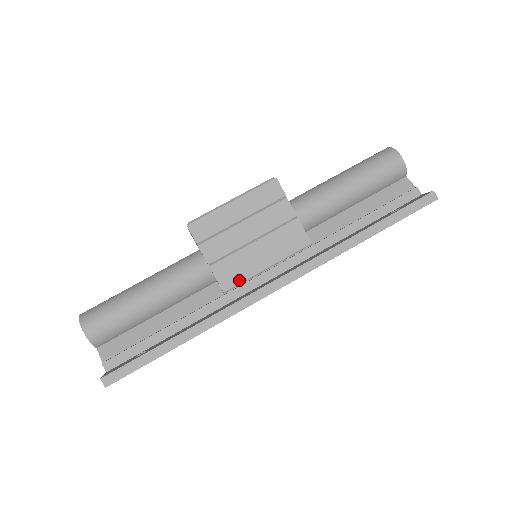
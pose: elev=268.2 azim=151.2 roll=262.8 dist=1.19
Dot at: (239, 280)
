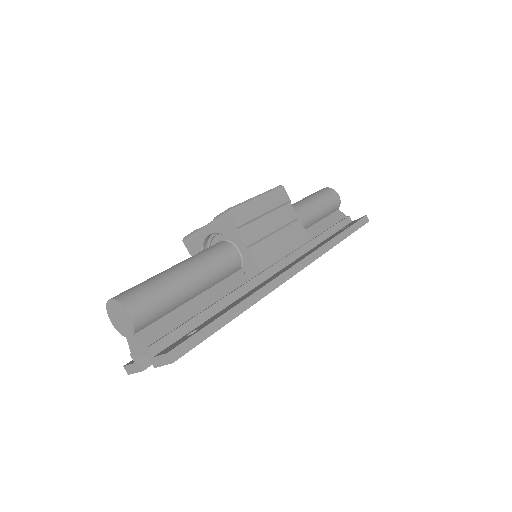
Dot at: (270, 263)
